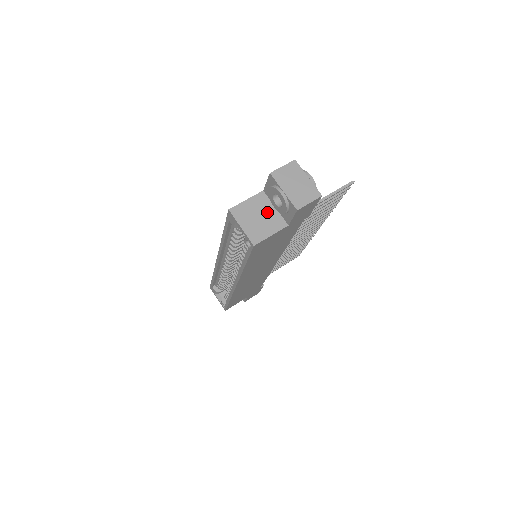
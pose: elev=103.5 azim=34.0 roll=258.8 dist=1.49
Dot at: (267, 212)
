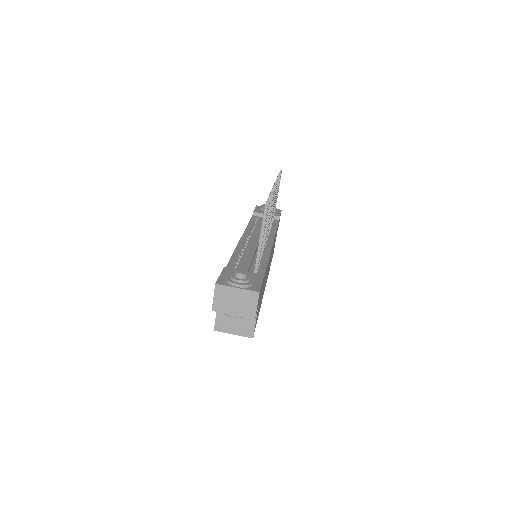
Dot at: occluded
